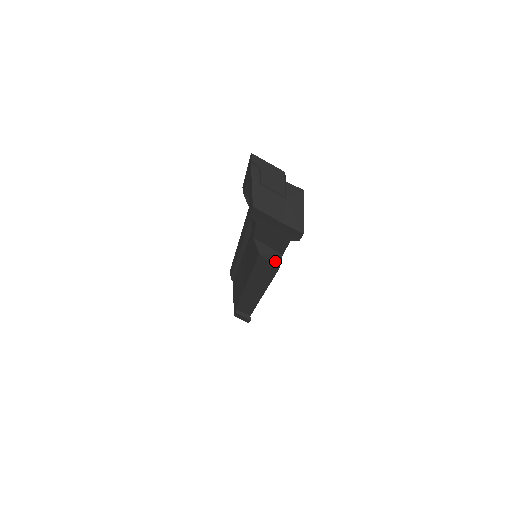
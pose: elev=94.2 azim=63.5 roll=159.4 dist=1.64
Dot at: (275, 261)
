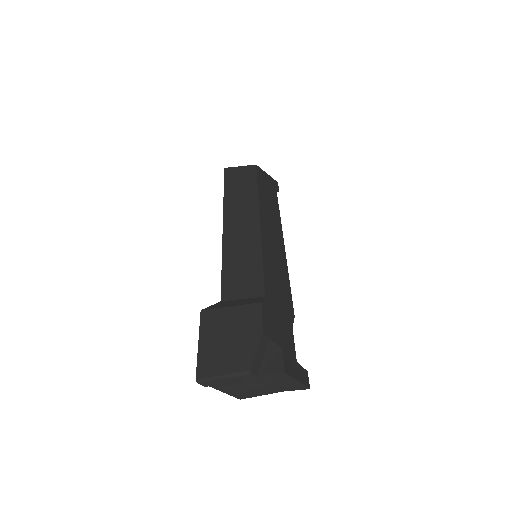
Dot at: occluded
